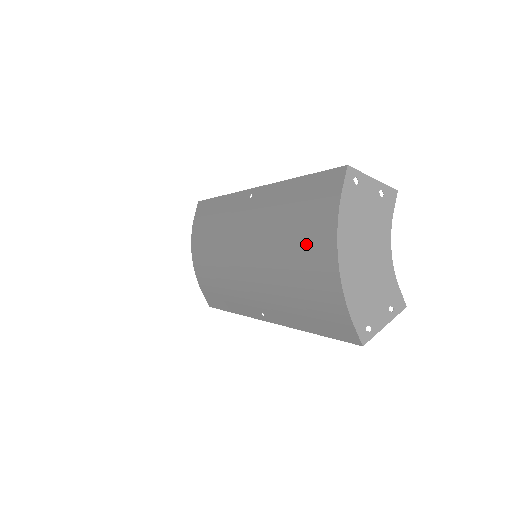
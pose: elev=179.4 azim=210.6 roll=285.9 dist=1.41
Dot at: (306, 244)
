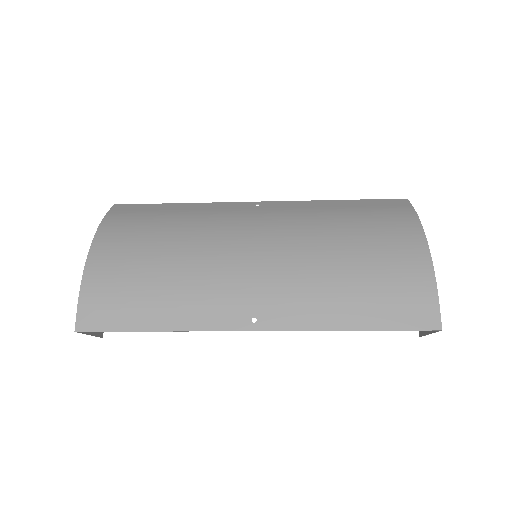
Dot at: (379, 234)
